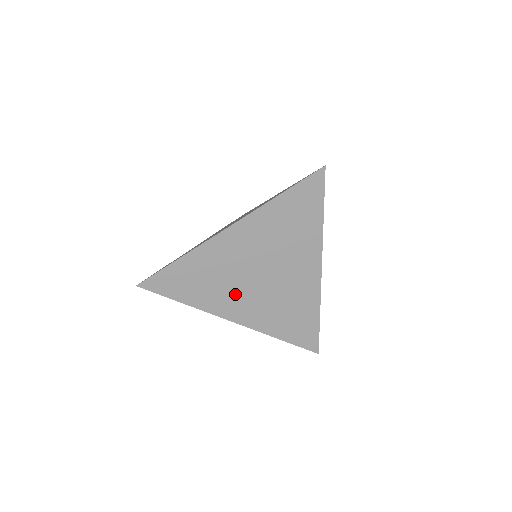
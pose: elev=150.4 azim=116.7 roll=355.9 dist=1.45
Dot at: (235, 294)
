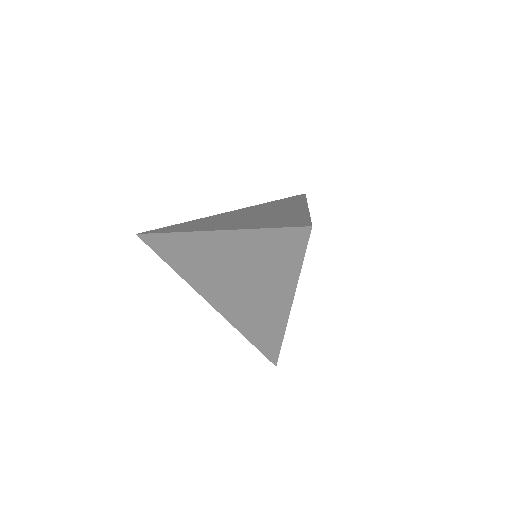
Dot at: (211, 283)
